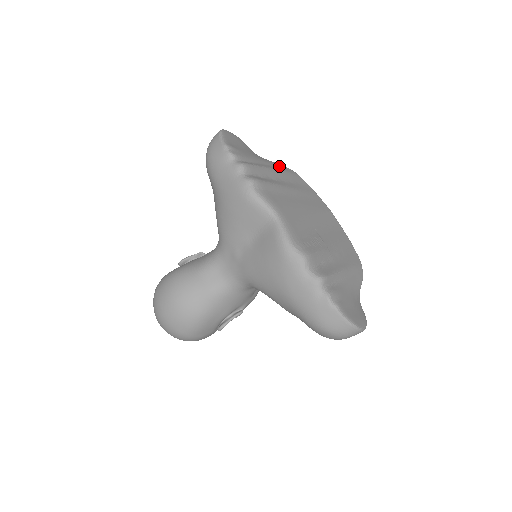
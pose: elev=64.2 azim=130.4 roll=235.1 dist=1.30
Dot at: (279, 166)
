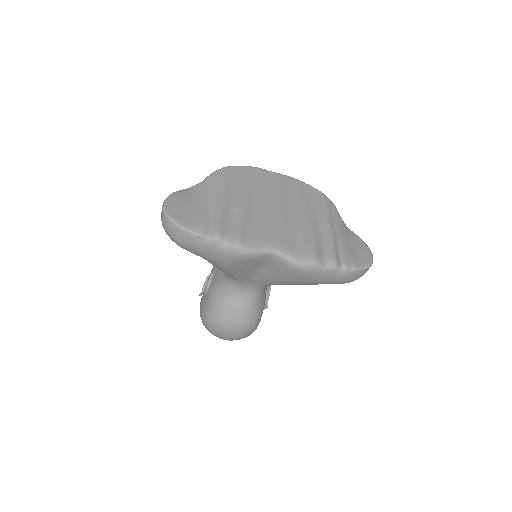
Dot at: (216, 182)
